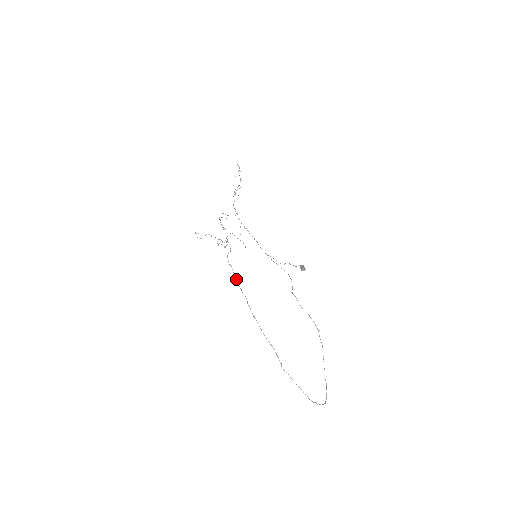
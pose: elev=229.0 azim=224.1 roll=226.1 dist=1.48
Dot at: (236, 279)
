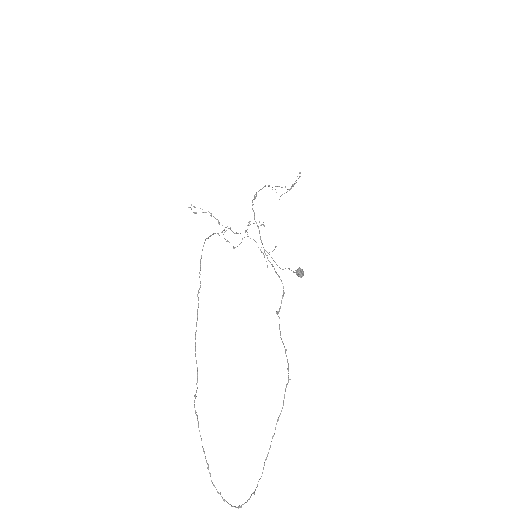
Dot at: (201, 258)
